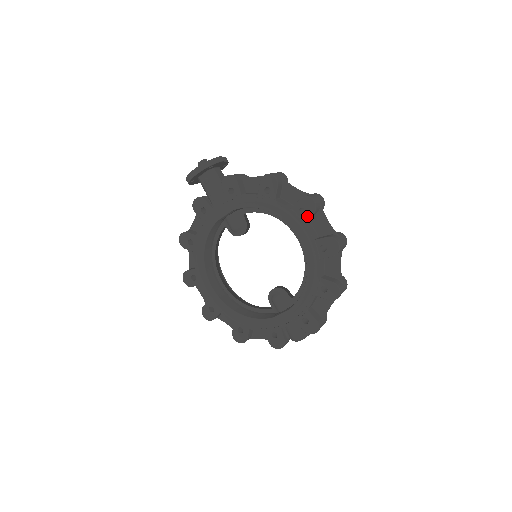
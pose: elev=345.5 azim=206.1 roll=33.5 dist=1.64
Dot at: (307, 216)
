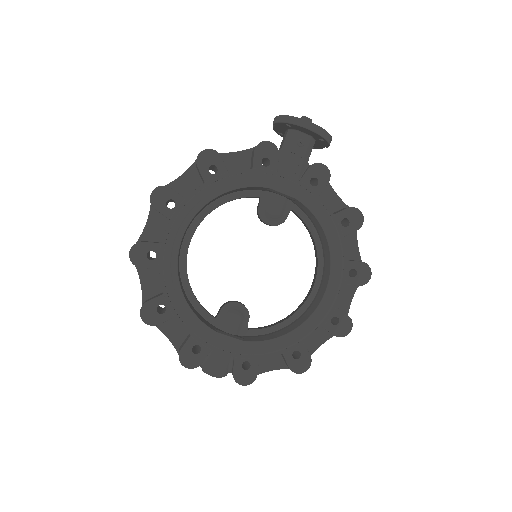
Dot at: (352, 281)
